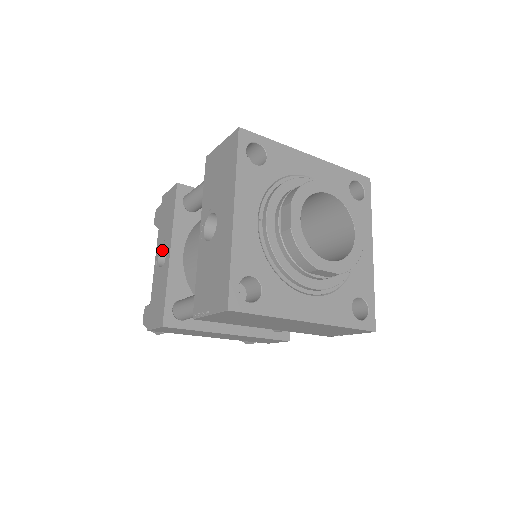
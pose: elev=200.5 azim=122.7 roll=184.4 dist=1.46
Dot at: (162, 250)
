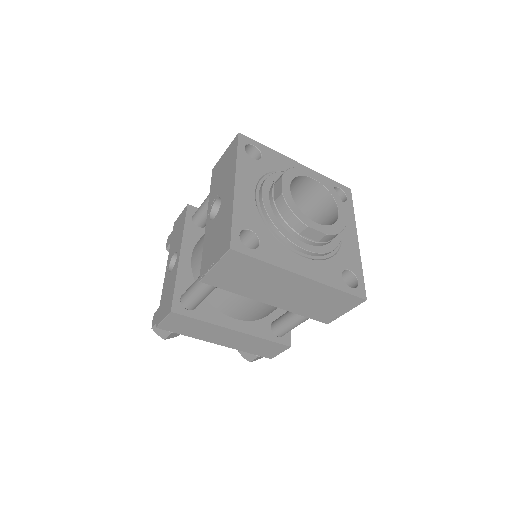
Dot at: (172, 260)
